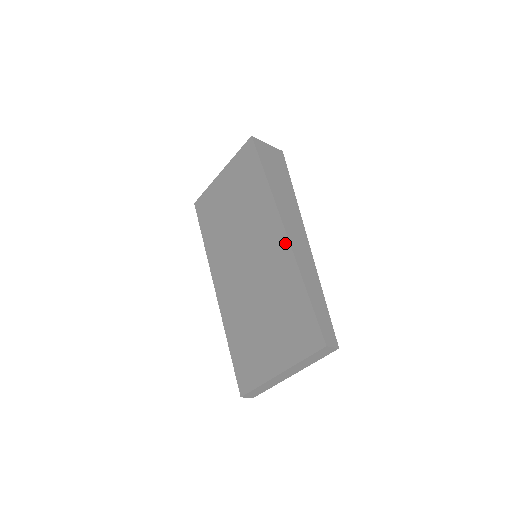
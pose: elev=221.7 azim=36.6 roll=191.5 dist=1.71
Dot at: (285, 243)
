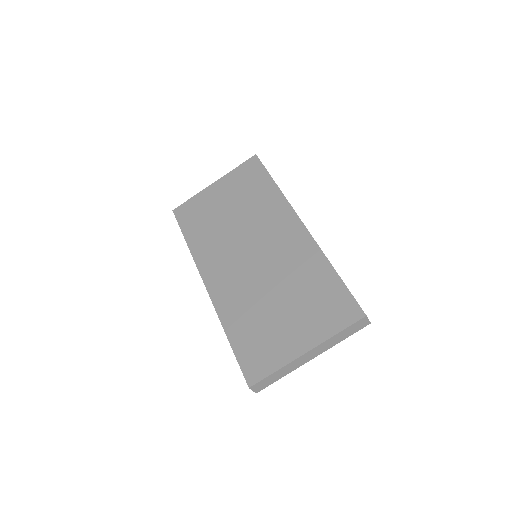
Dot at: (306, 235)
